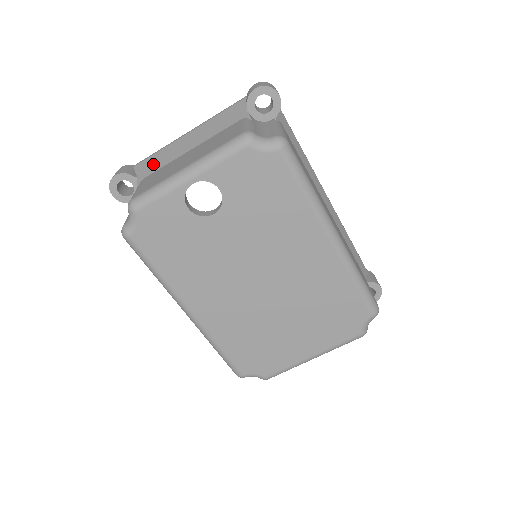
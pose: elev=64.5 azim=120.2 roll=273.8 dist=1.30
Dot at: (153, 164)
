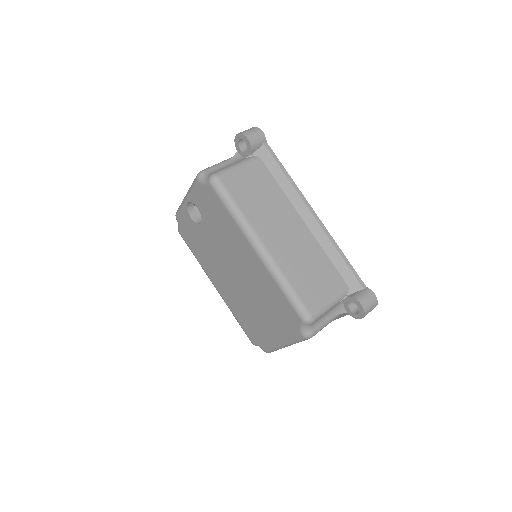
Dot at: occluded
